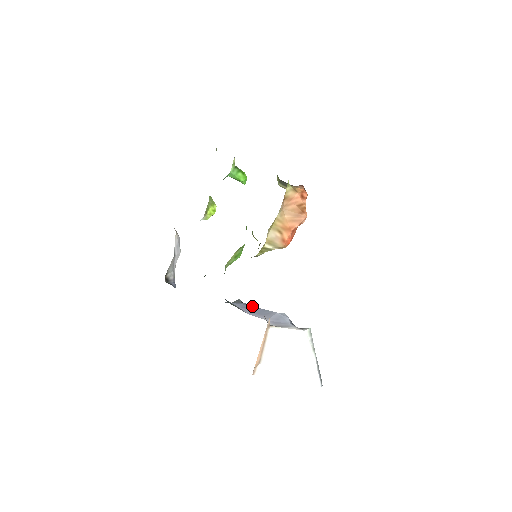
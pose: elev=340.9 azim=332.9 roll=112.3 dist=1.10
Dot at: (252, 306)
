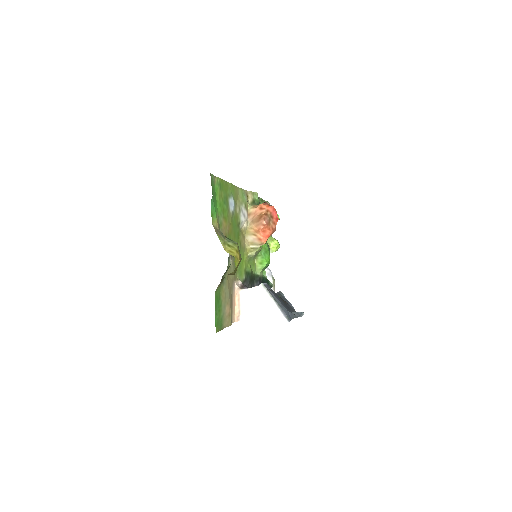
Dot at: occluded
